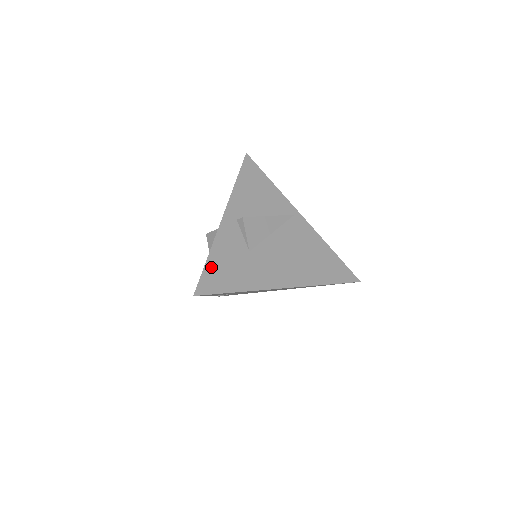
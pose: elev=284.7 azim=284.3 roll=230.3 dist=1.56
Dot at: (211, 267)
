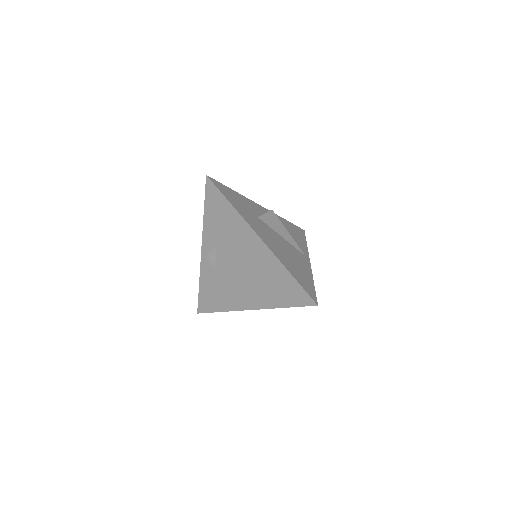
Dot at: (229, 190)
